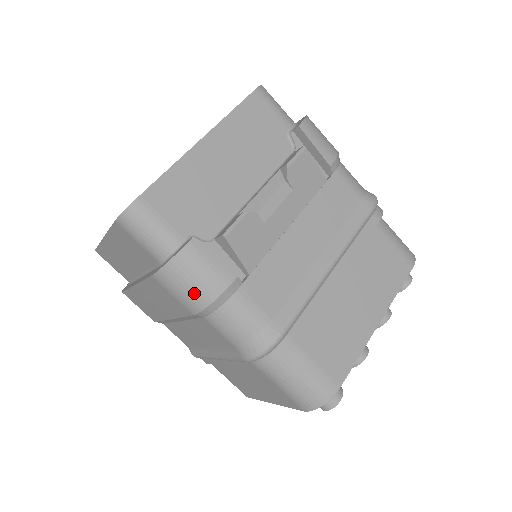
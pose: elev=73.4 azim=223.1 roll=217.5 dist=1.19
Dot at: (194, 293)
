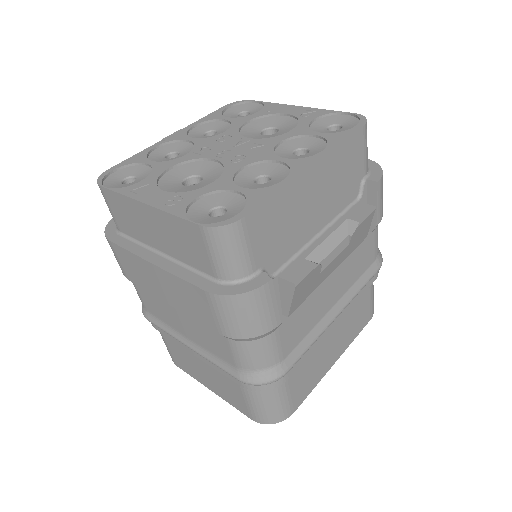
Dot at: (242, 325)
